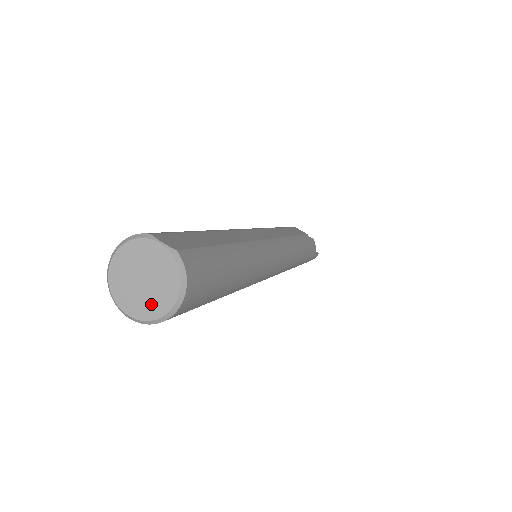
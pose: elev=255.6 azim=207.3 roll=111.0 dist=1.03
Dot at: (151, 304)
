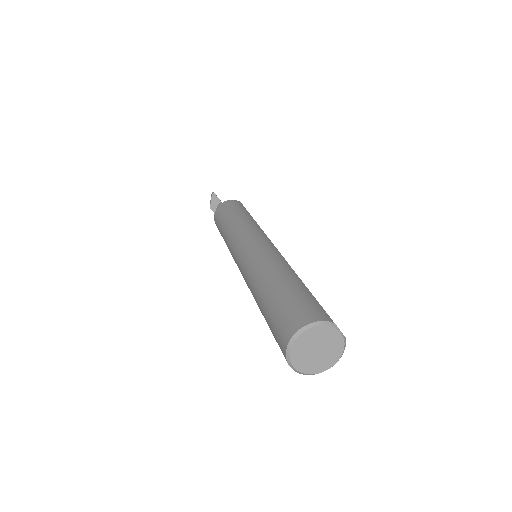
Dot at: (315, 365)
